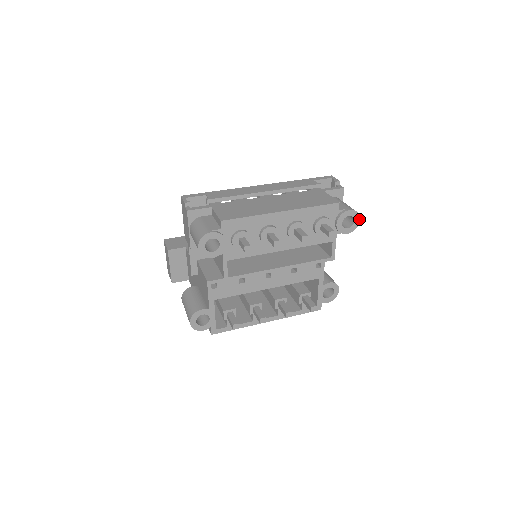
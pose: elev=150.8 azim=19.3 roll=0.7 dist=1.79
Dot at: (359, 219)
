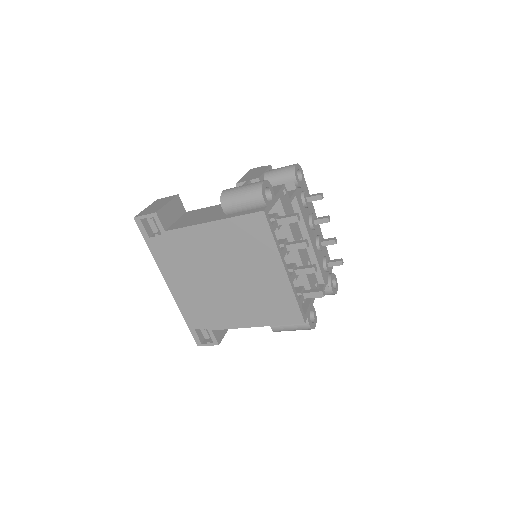
Dot at: occluded
